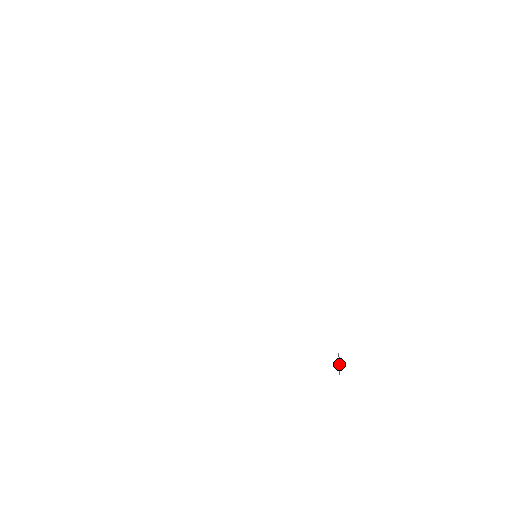
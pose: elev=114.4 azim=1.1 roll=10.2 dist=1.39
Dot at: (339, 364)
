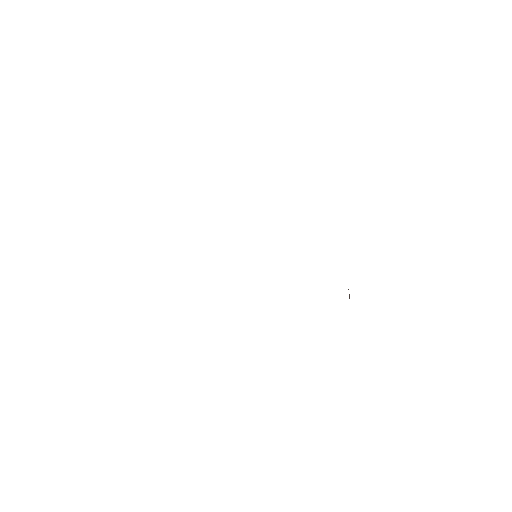
Dot at: occluded
